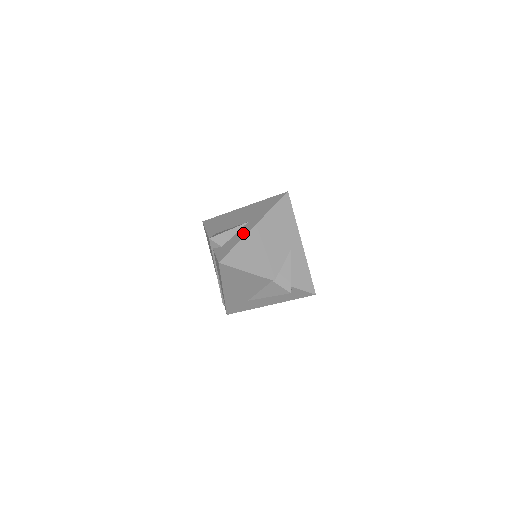
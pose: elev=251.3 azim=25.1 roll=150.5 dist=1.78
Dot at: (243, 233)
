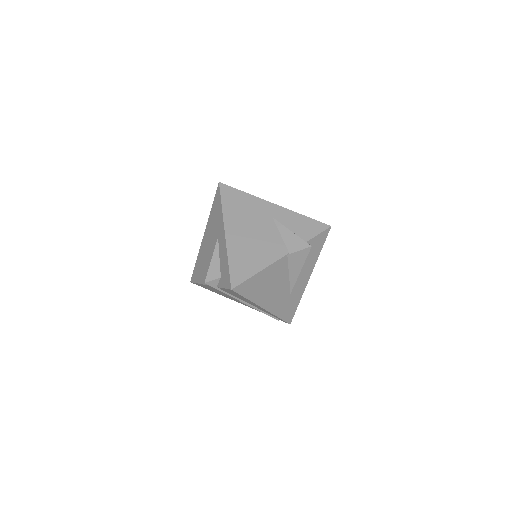
Dot at: (223, 248)
